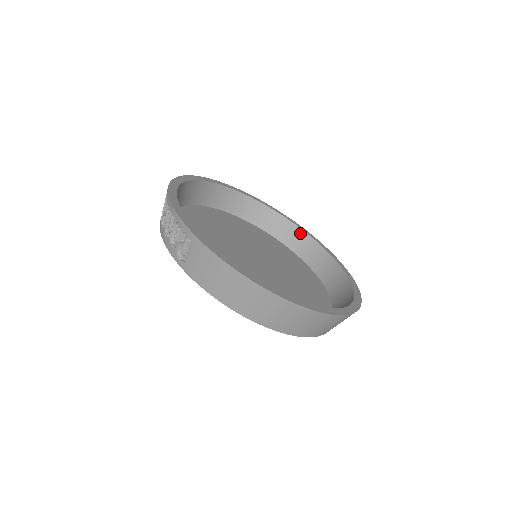
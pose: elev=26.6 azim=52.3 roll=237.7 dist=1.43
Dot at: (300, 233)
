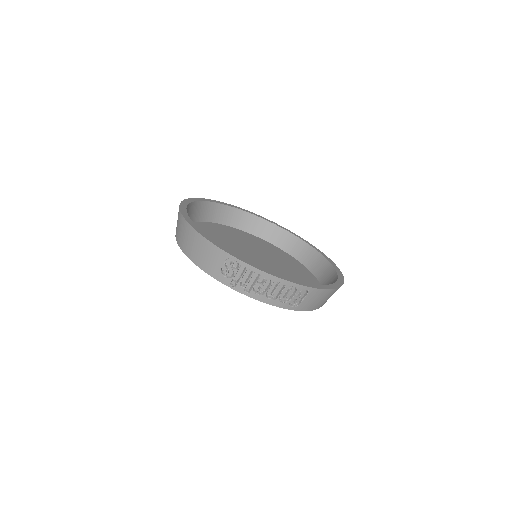
Dot at: (218, 207)
